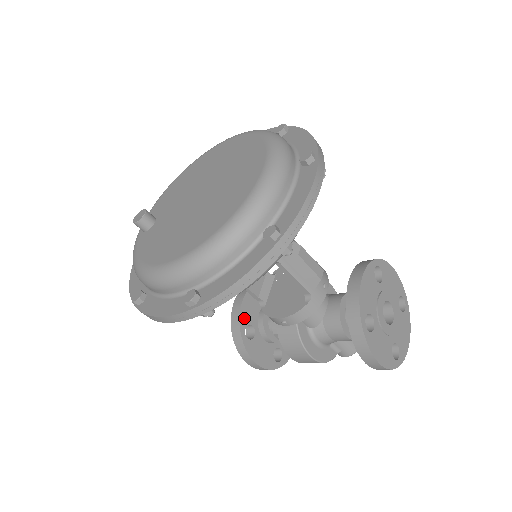
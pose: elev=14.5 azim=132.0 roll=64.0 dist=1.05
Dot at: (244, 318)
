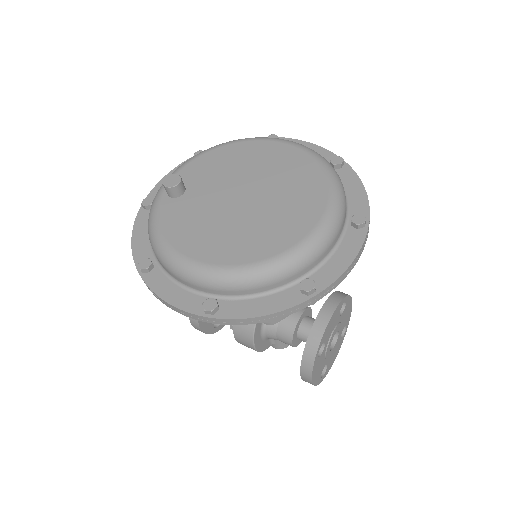
Dot at: occluded
